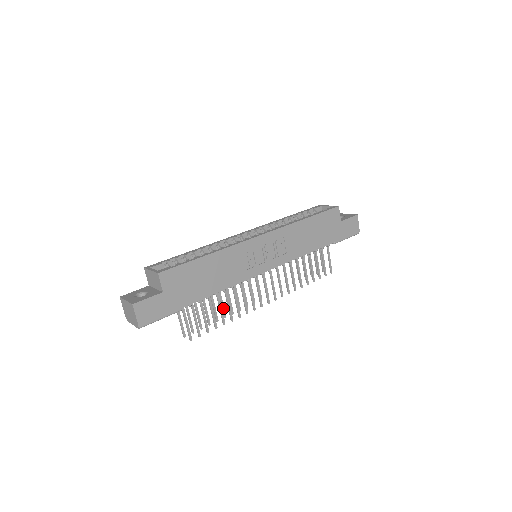
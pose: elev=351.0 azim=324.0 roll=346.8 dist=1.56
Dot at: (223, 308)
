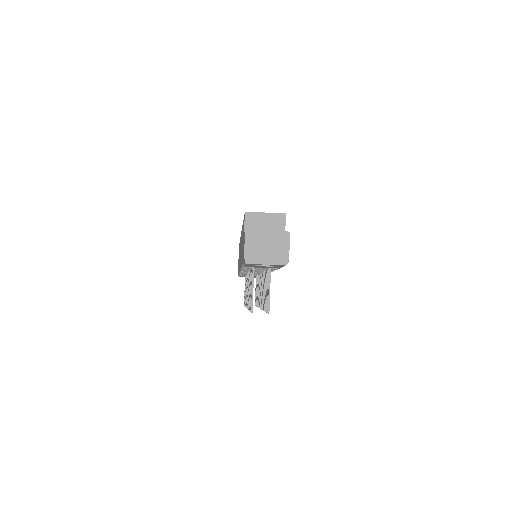
Dot at: occluded
